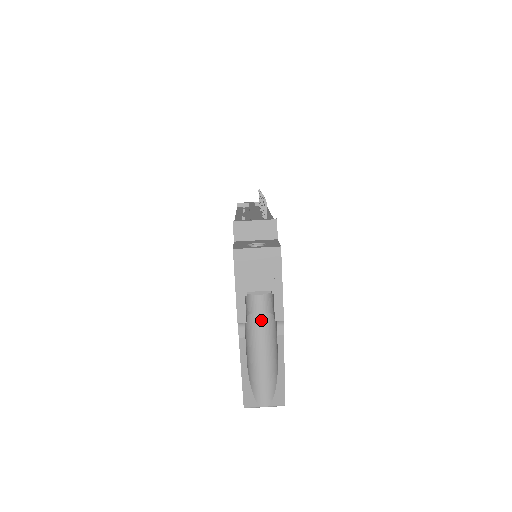
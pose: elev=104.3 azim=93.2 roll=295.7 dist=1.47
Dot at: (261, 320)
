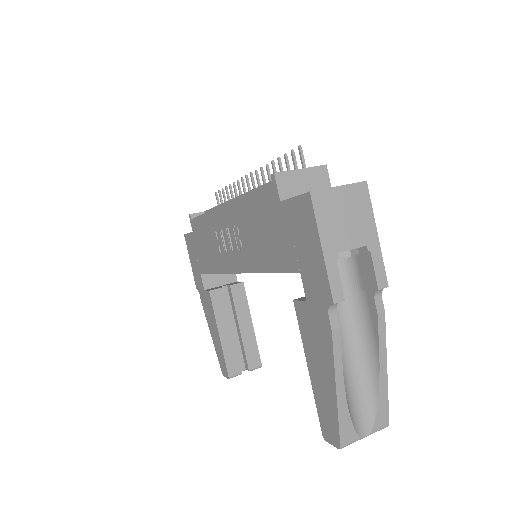
Dot at: (339, 306)
